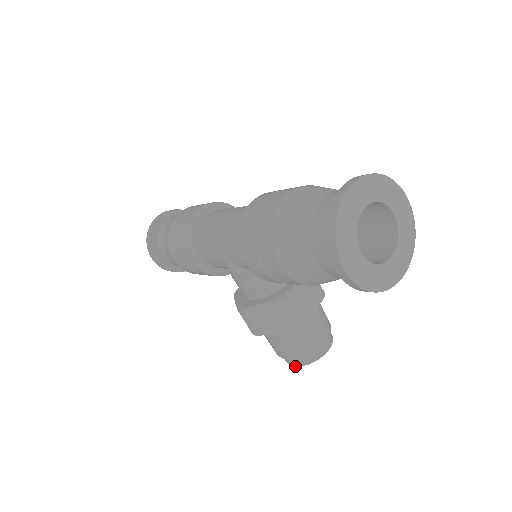
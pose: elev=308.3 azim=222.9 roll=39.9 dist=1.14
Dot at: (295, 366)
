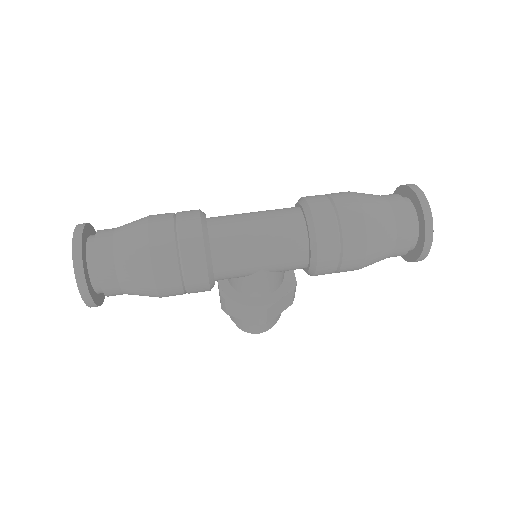
Dot at: occluded
